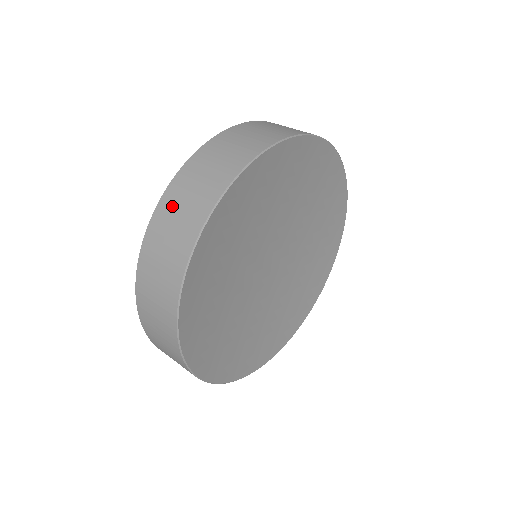
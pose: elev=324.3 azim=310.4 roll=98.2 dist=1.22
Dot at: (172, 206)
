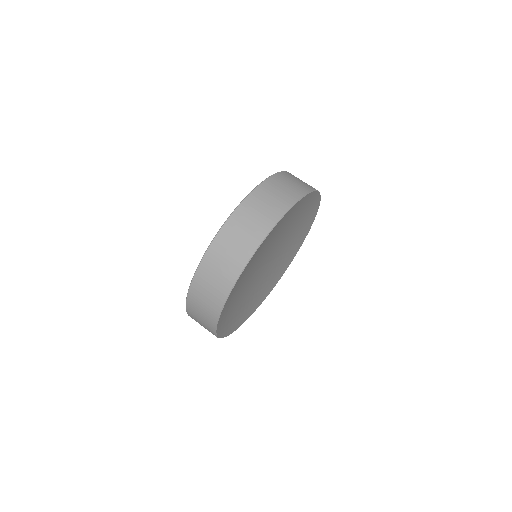
Dot at: (242, 220)
